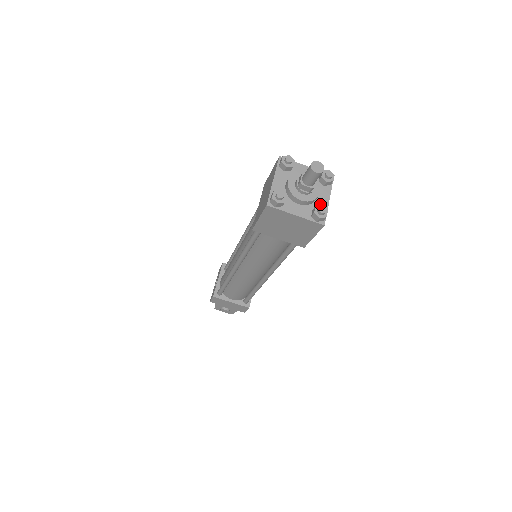
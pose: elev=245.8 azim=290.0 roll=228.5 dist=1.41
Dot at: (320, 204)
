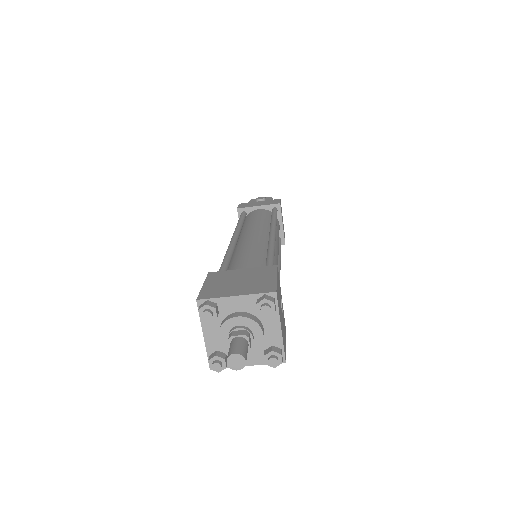
Dot at: (271, 339)
